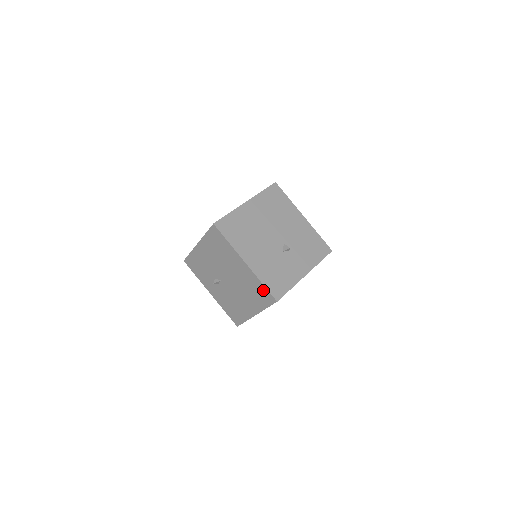
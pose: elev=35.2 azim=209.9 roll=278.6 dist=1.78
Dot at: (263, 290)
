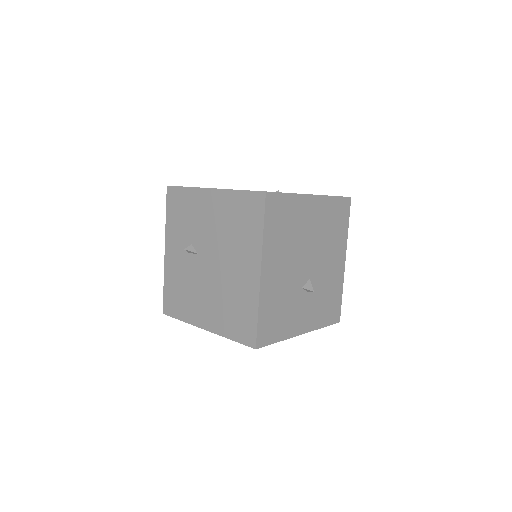
Dot at: (250, 320)
